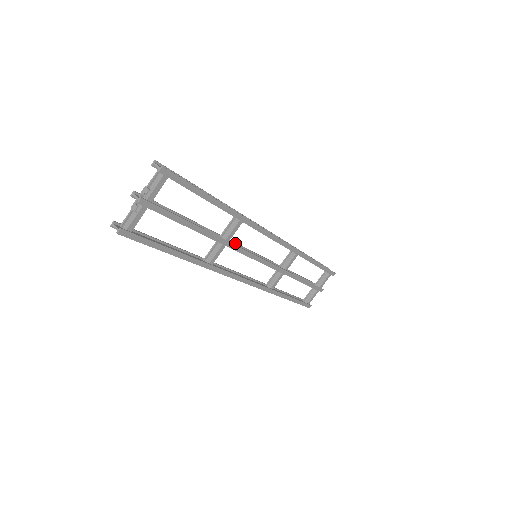
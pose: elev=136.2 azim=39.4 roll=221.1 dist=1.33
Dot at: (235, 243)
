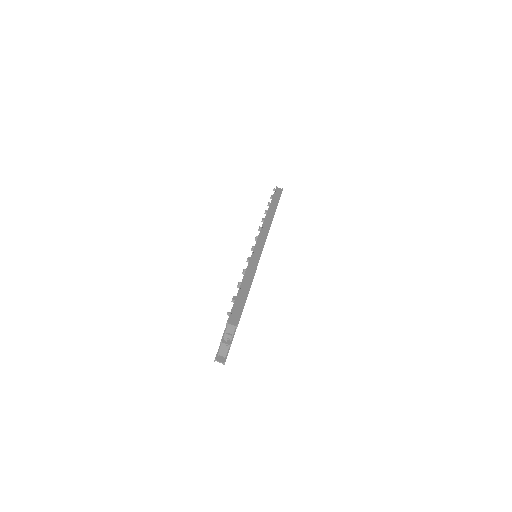
Dot at: occluded
